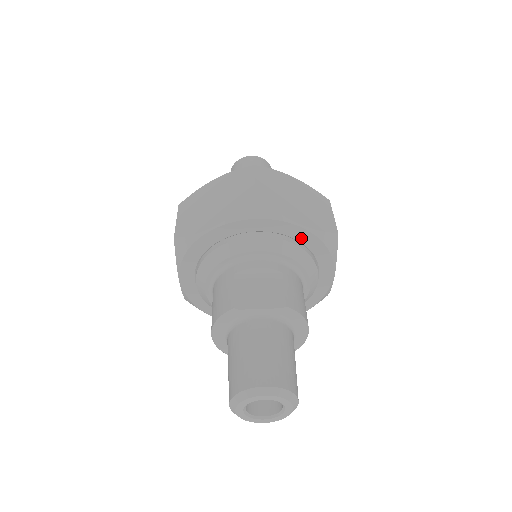
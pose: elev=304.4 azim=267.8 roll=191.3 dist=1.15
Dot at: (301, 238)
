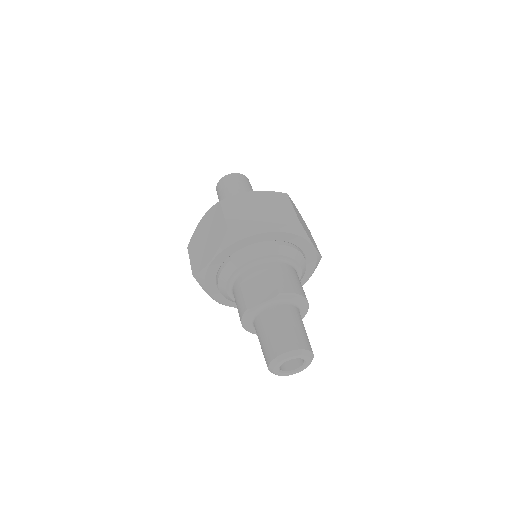
Dot at: (273, 238)
